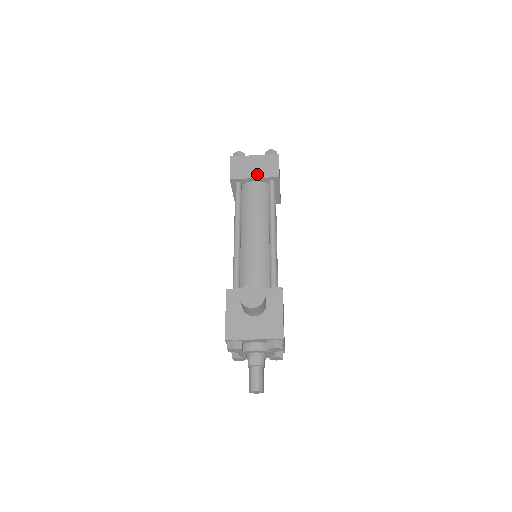
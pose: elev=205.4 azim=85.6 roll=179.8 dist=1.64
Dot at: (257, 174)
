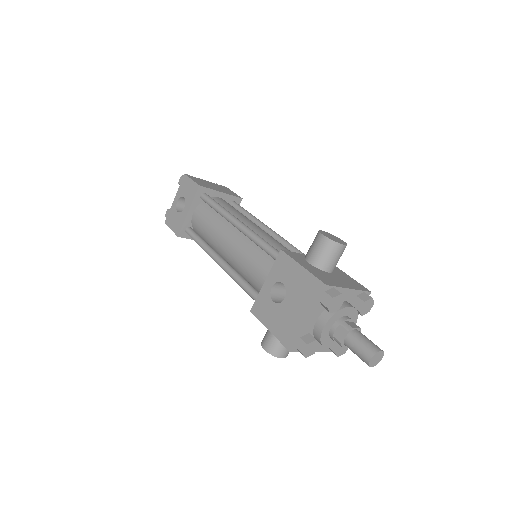
Dot at: (222, 191)
